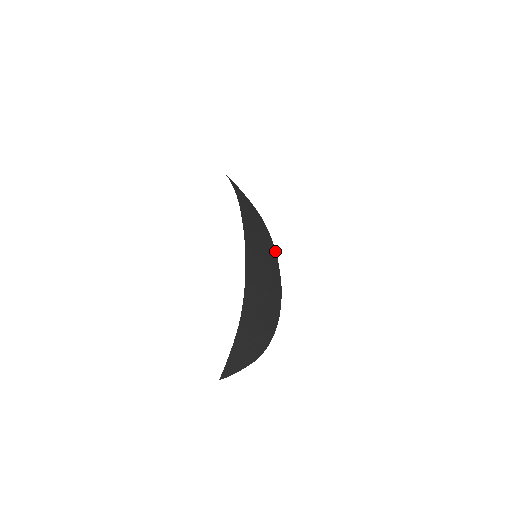
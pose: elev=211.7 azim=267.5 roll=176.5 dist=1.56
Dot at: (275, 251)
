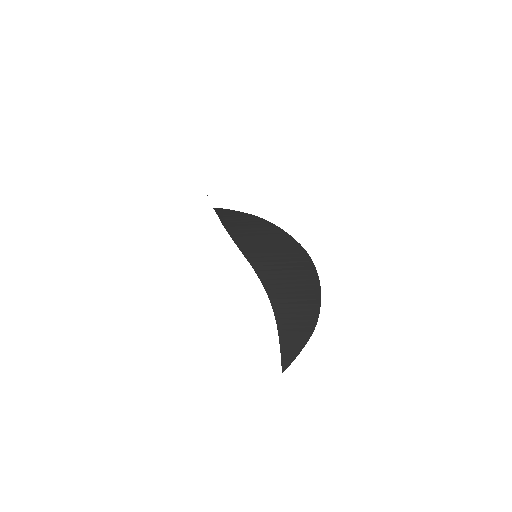
Dot at: (287, 234)
